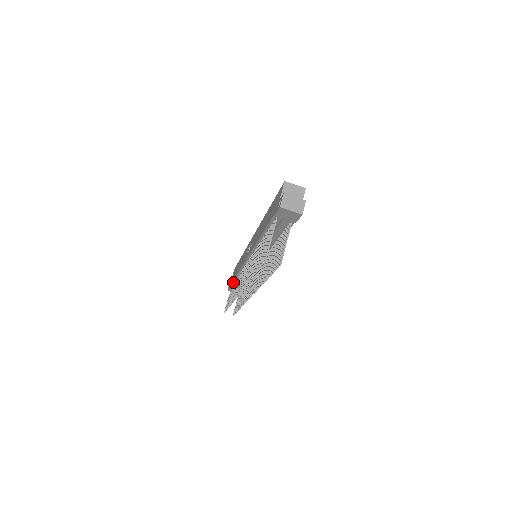
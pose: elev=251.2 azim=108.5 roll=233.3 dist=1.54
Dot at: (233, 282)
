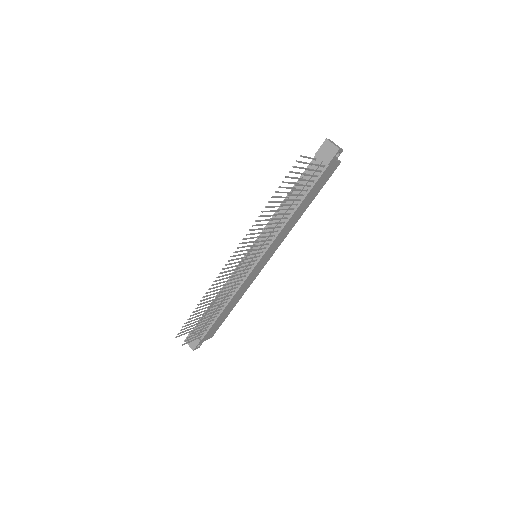
Dot at: occluded
